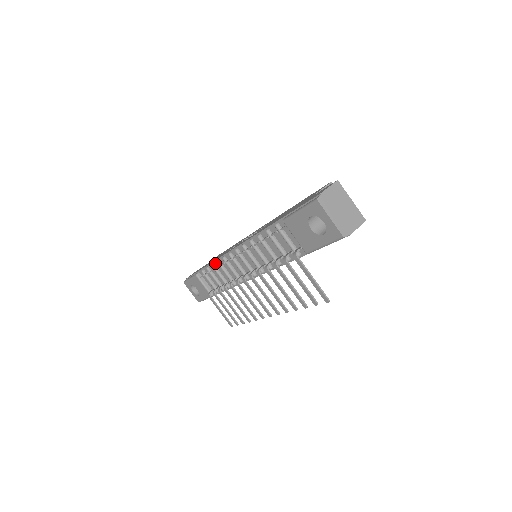
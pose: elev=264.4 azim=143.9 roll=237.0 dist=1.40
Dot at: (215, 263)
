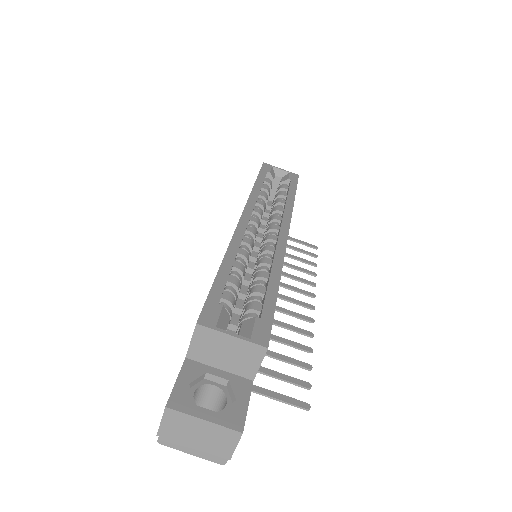
Dot at: occluded
